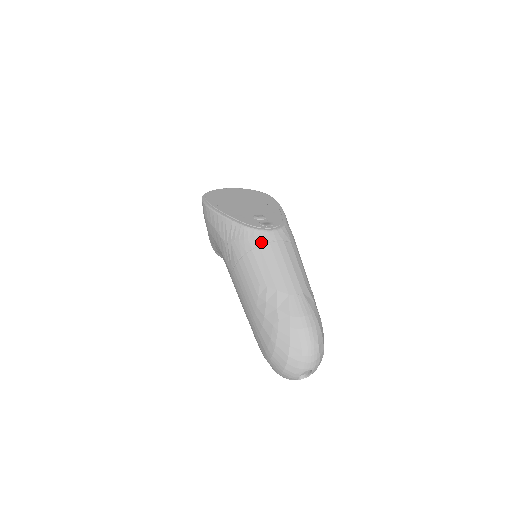
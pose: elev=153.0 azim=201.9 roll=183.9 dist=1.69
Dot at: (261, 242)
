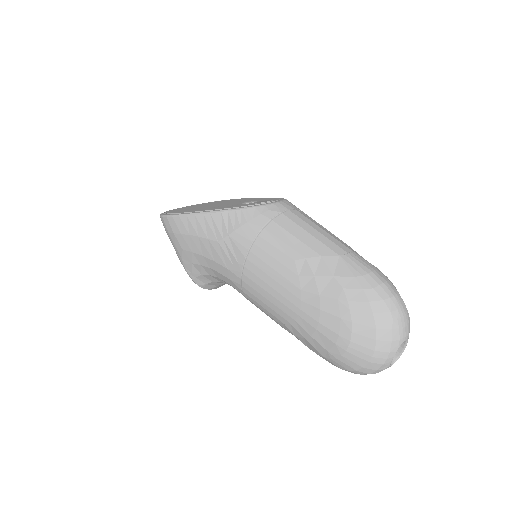
Dot at: (272, 216)
